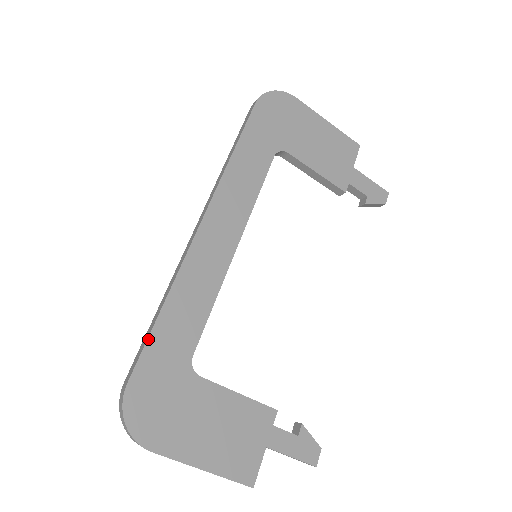
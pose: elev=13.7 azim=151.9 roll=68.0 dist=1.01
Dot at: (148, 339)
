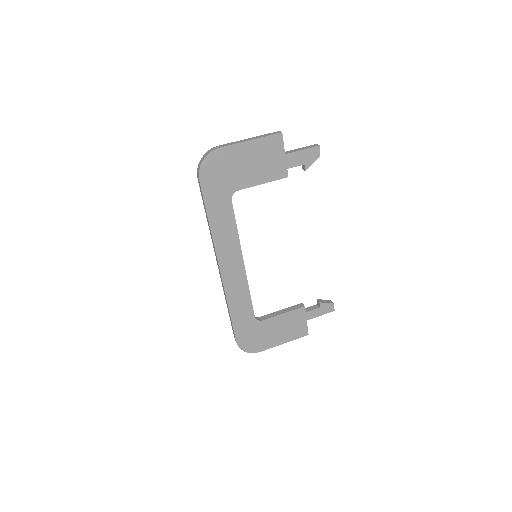
Dot at: (233, 325)
